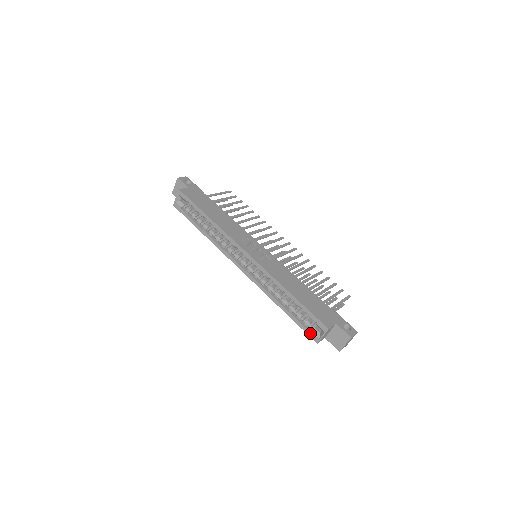
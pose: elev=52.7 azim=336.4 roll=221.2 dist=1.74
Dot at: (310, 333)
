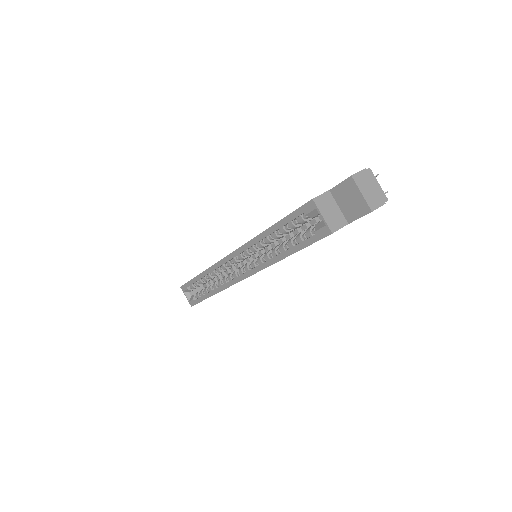
Dot at: (316, 235)
